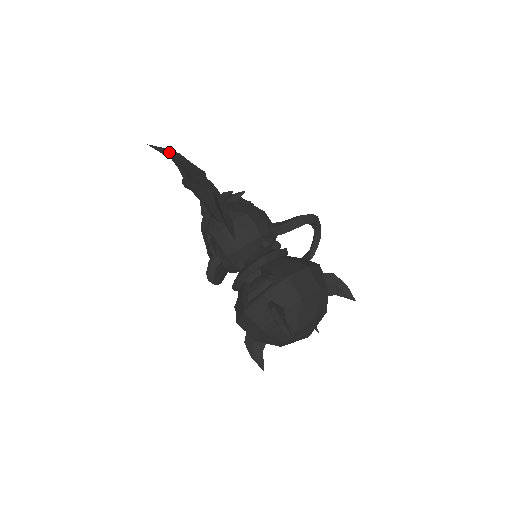
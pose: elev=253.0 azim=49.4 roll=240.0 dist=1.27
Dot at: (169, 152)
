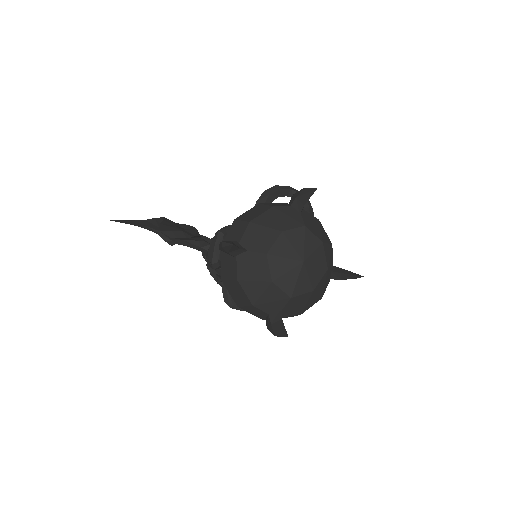
Dot at: occluded
